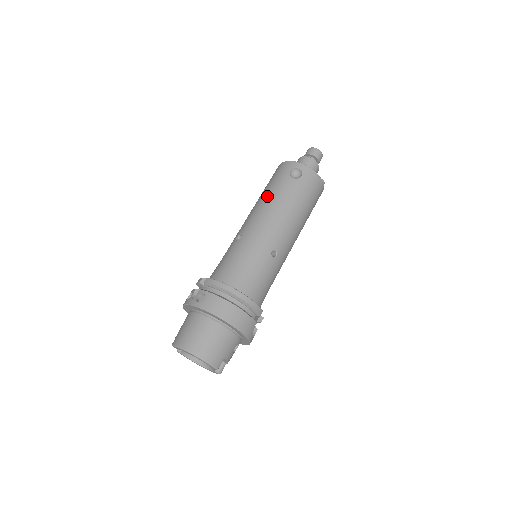
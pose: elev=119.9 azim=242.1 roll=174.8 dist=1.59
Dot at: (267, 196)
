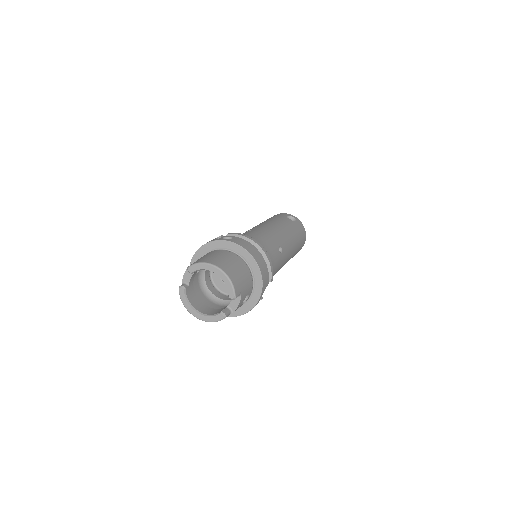
Dot at: (270, 220)
